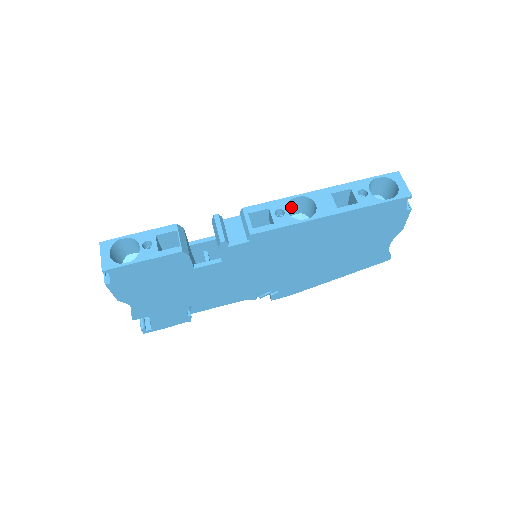
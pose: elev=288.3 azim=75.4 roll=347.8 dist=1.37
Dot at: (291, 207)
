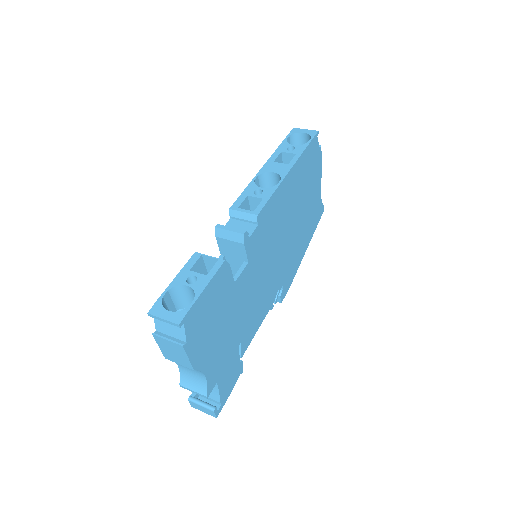
Dot at: occluded
